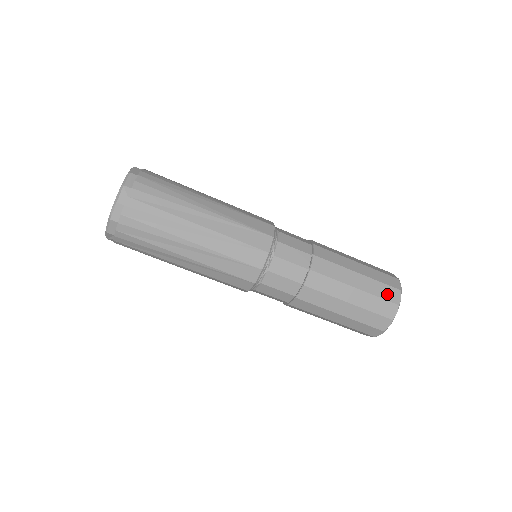
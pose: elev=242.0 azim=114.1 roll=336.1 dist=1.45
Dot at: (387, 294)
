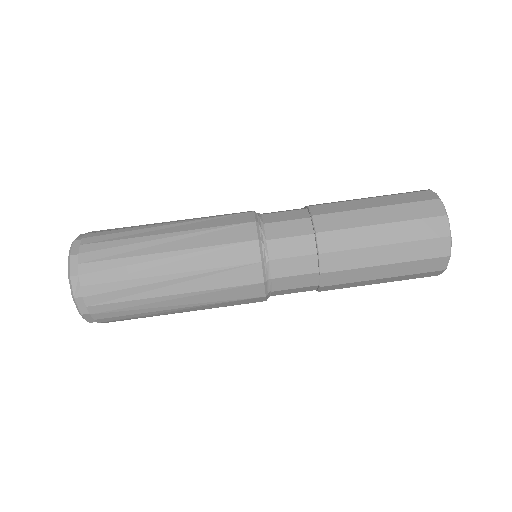
Dot at: (409, 192)
